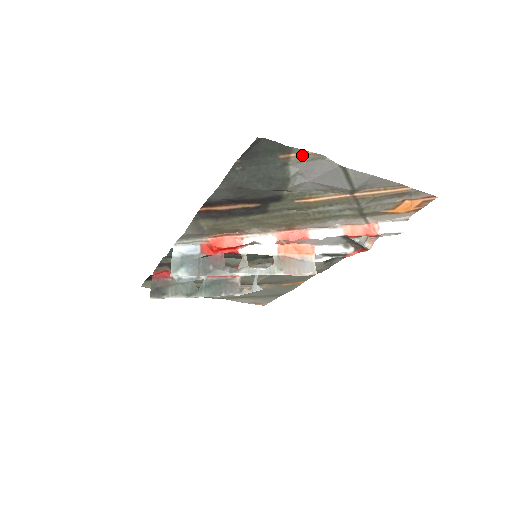
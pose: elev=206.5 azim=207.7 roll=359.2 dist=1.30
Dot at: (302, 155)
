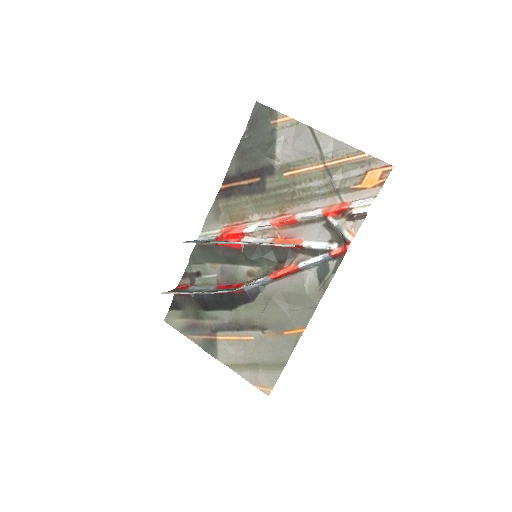
Dot at: (285, 121)
